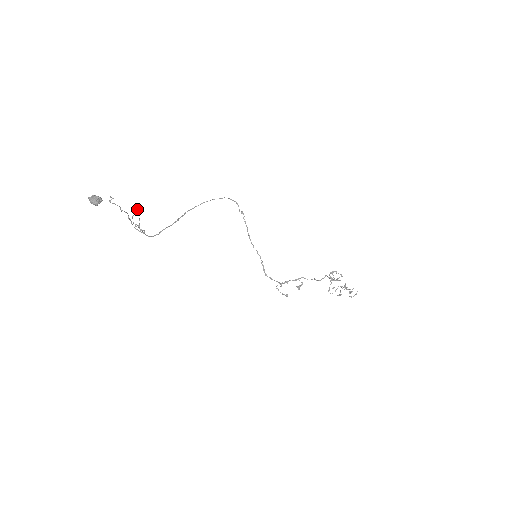
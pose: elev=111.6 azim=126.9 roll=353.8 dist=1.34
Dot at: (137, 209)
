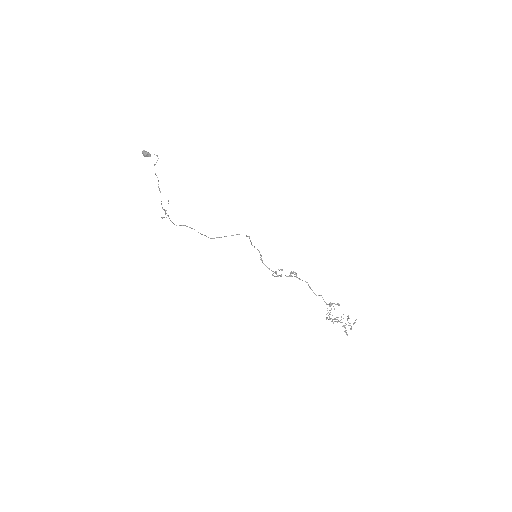
Dot at: (168, 200)
